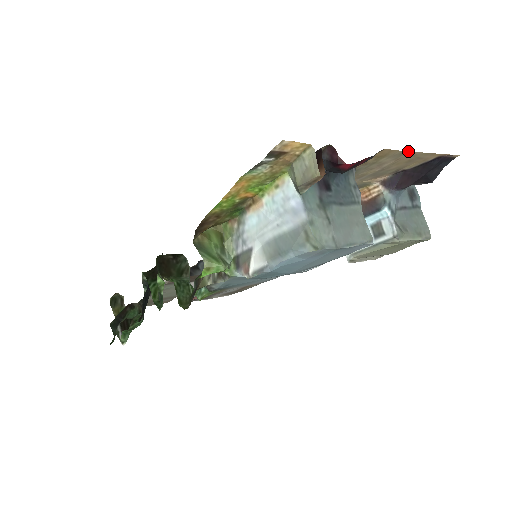
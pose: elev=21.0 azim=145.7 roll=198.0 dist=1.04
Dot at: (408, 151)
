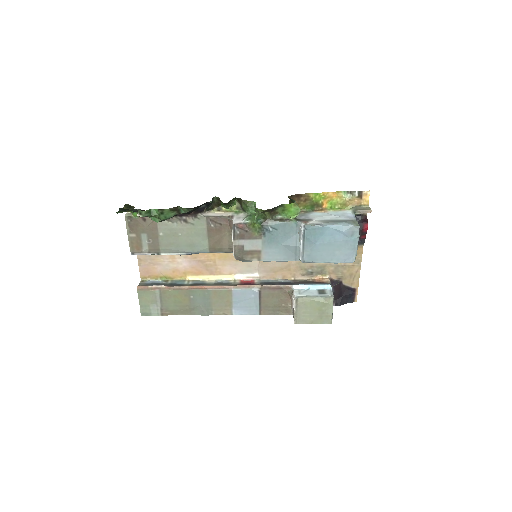
Dot at: occluded
